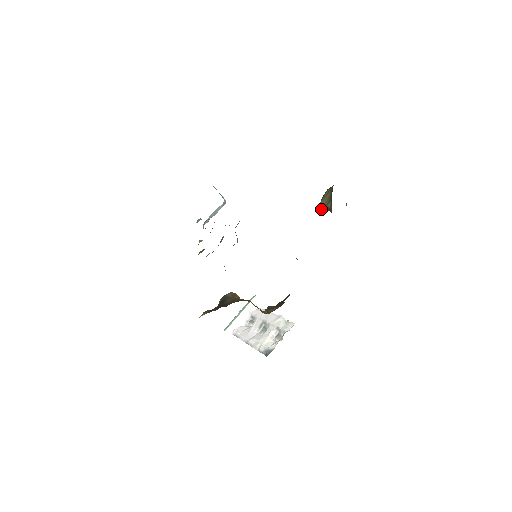
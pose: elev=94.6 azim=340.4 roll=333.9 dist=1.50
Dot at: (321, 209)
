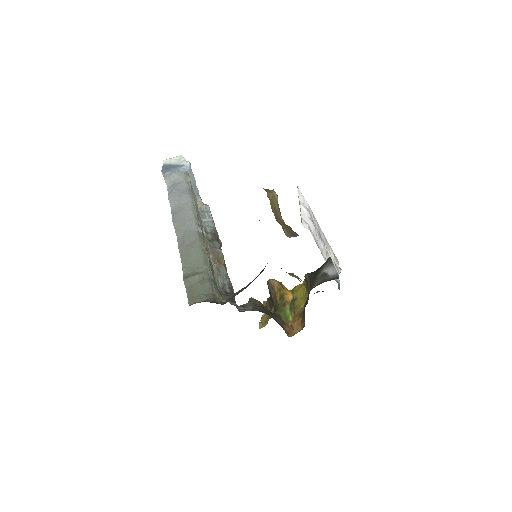
Dot at: occluded
